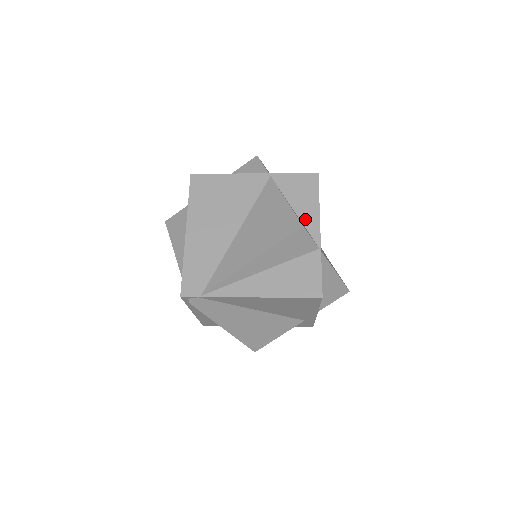
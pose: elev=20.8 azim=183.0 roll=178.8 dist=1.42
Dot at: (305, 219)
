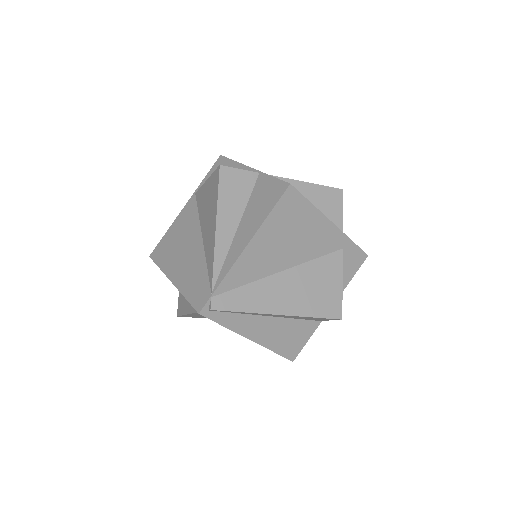
Dot at: occluded
